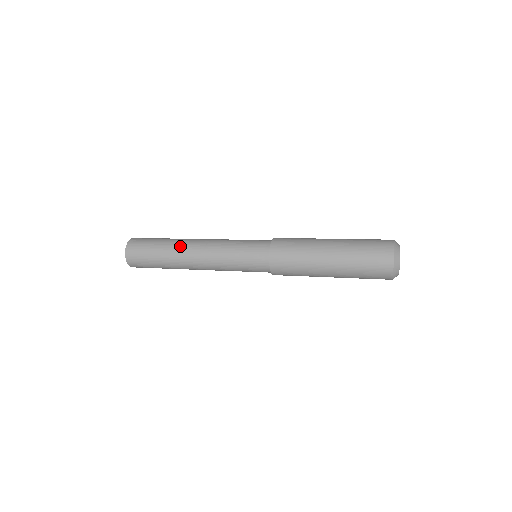
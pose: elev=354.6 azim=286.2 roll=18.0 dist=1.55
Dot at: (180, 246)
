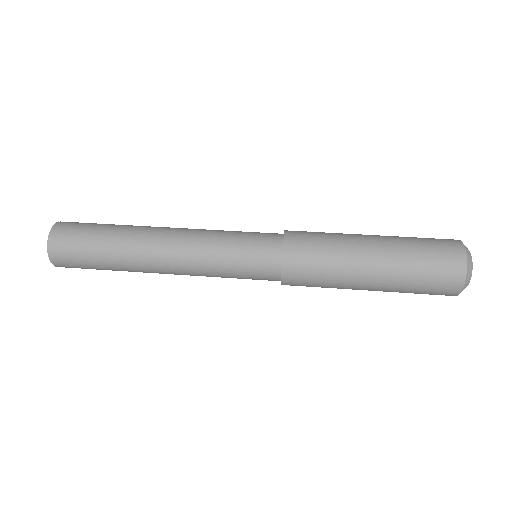
Dot at: (139, 267)
